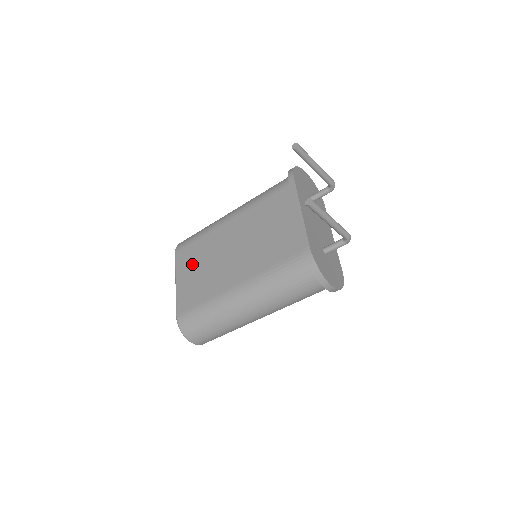
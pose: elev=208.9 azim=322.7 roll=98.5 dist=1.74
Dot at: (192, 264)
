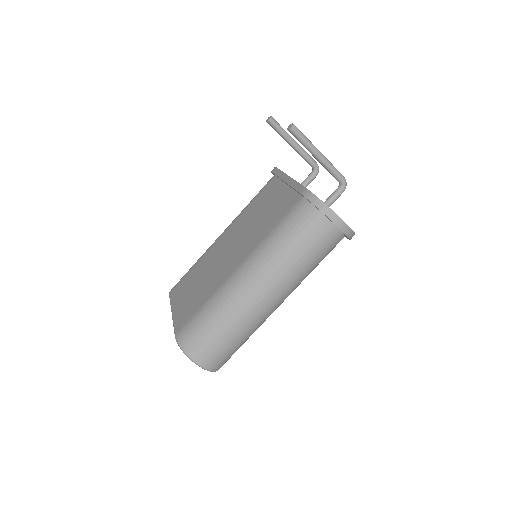
Dot at: (188, 287)
